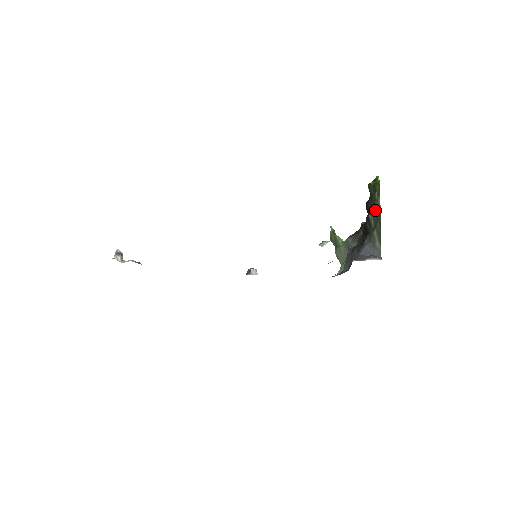
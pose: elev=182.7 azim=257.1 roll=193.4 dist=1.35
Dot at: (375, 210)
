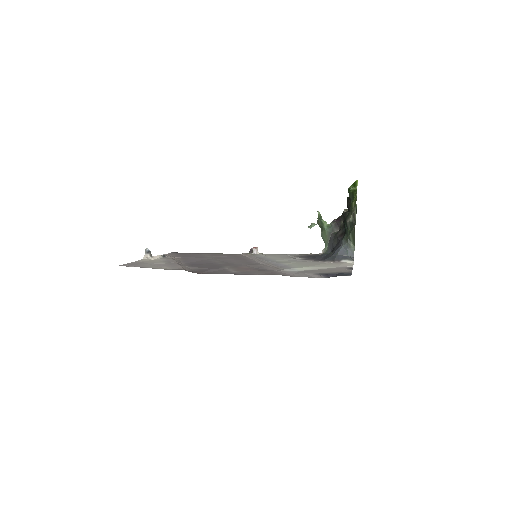
Dot at: (351, 218)
